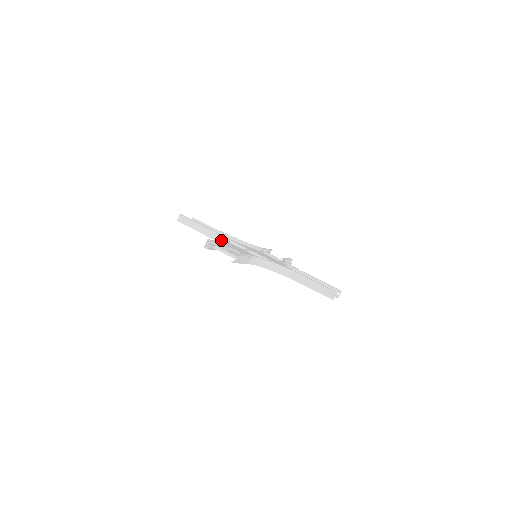
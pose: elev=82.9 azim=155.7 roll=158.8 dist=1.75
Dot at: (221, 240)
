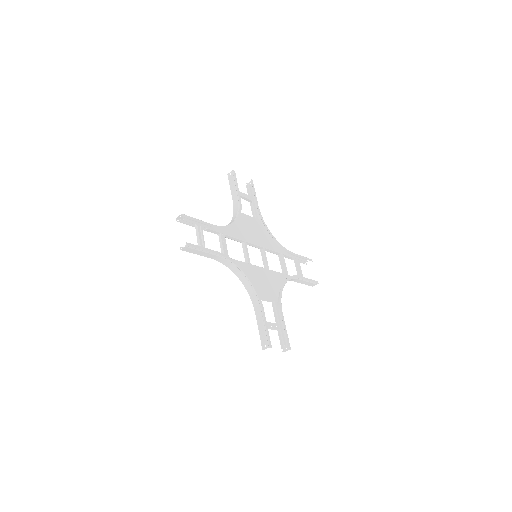
Dot at: (238, 273)
